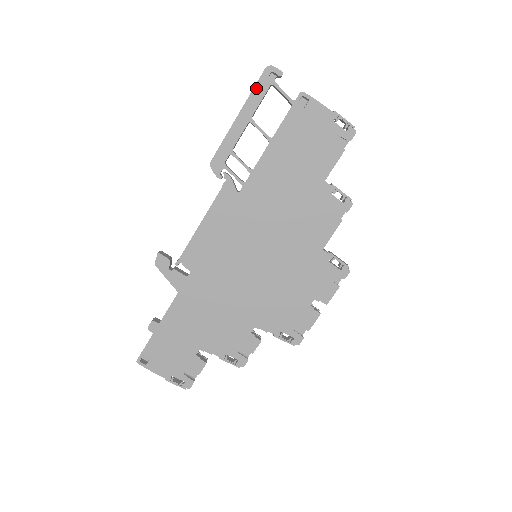
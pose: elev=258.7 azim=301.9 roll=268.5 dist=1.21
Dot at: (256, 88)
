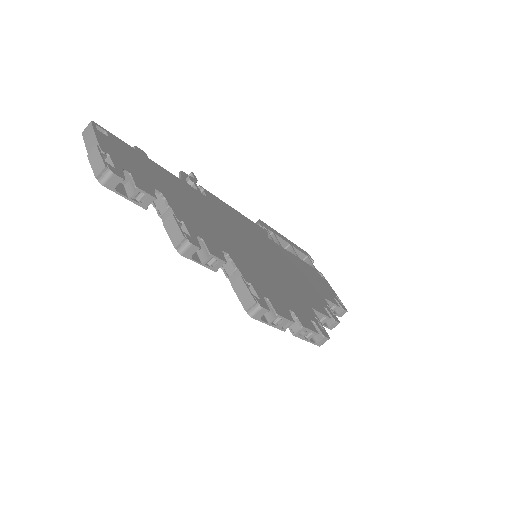
Dot at: (299, 248)
